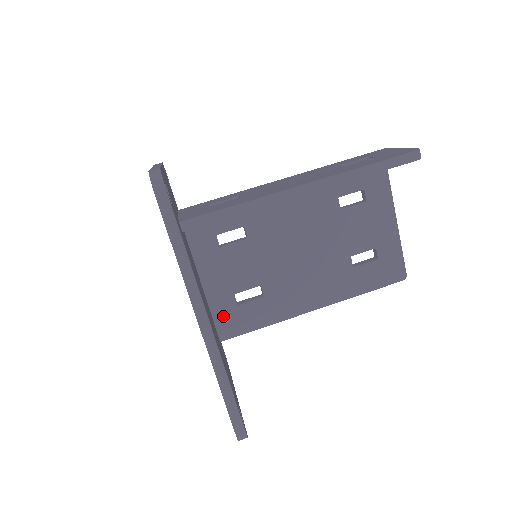
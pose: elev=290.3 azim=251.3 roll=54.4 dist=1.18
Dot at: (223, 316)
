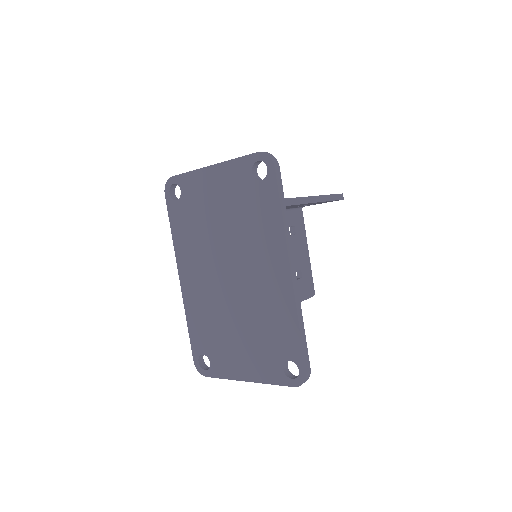
Dot at: occluded
